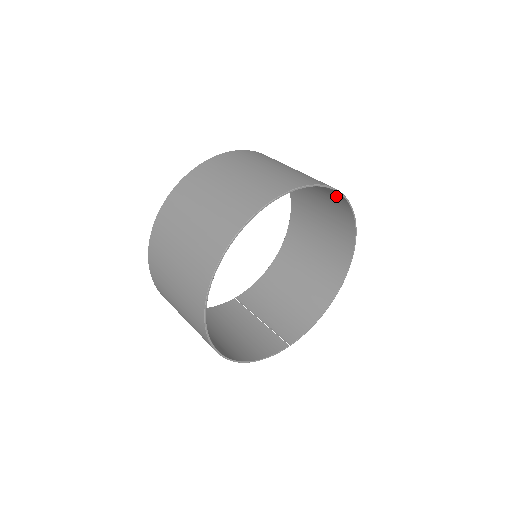
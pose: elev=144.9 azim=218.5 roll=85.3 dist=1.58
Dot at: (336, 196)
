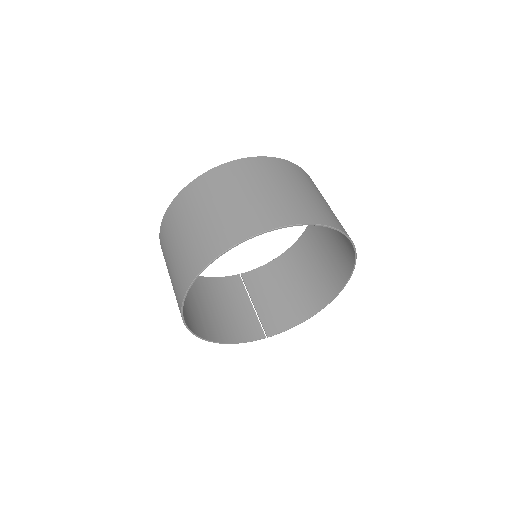
Dot at: occluded
